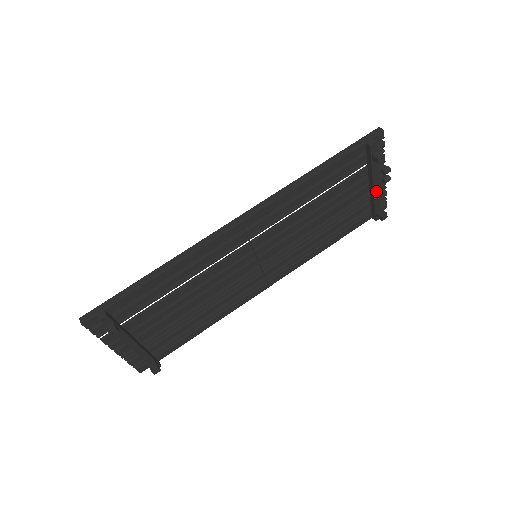
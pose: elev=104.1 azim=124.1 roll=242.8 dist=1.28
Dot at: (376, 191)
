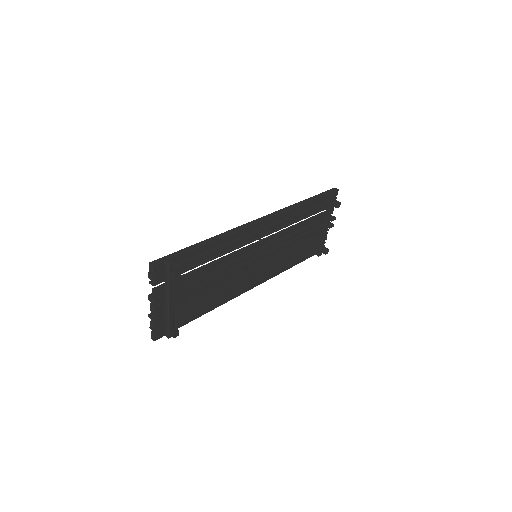
Dot at: (326, 231)
